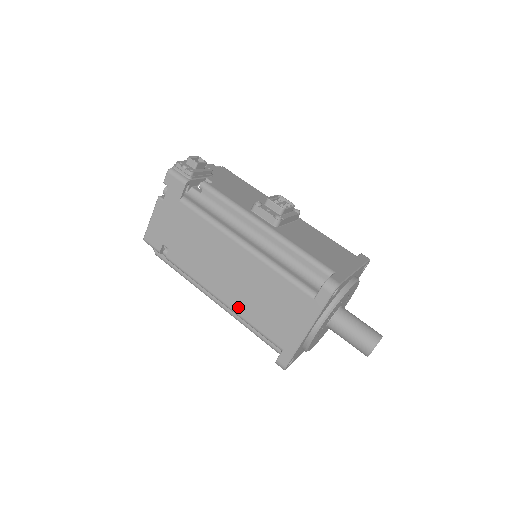
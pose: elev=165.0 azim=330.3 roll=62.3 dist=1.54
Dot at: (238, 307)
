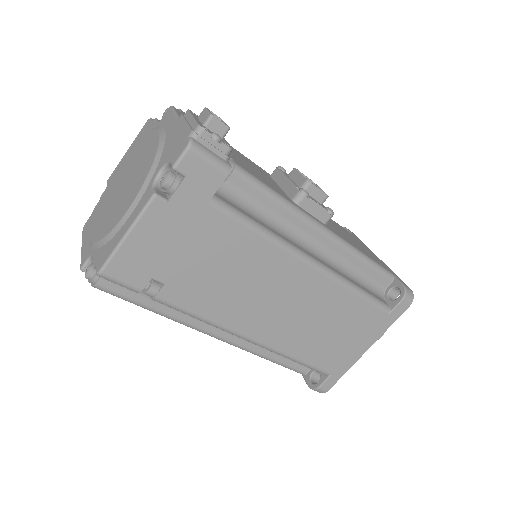
Dot at: (282, 343)
